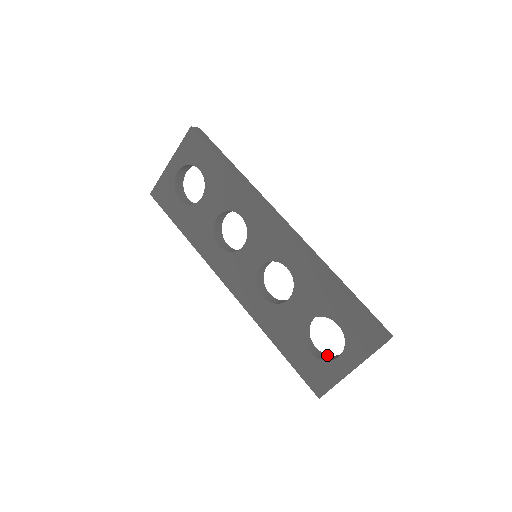
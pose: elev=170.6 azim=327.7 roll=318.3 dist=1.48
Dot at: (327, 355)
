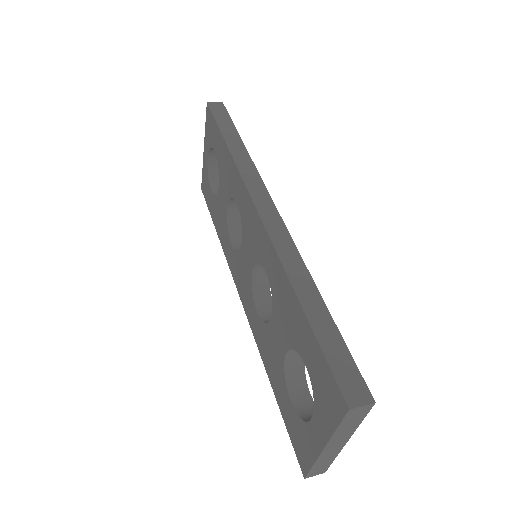
Dot at: occluded
